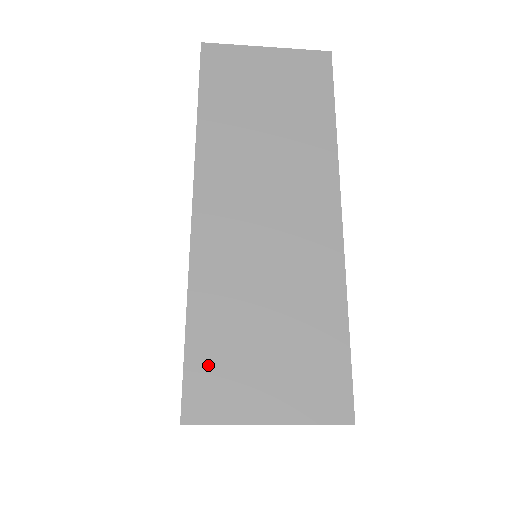
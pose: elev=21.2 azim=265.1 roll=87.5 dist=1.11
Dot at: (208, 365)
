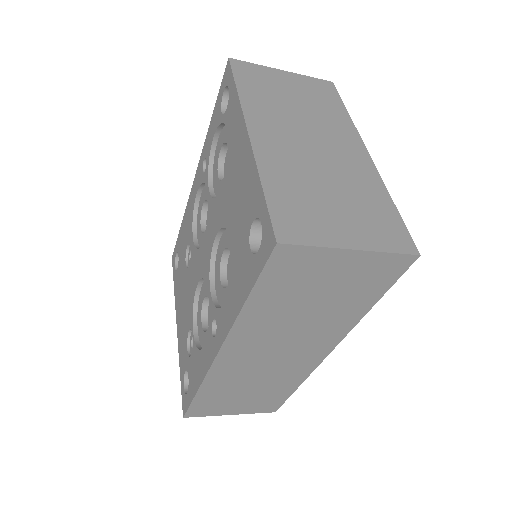
Dot at: (205, 405)
